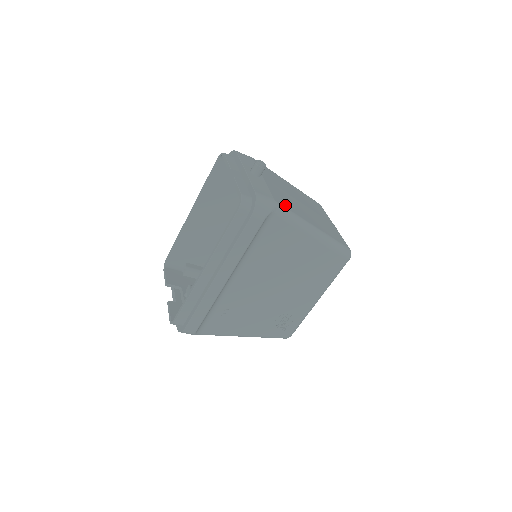
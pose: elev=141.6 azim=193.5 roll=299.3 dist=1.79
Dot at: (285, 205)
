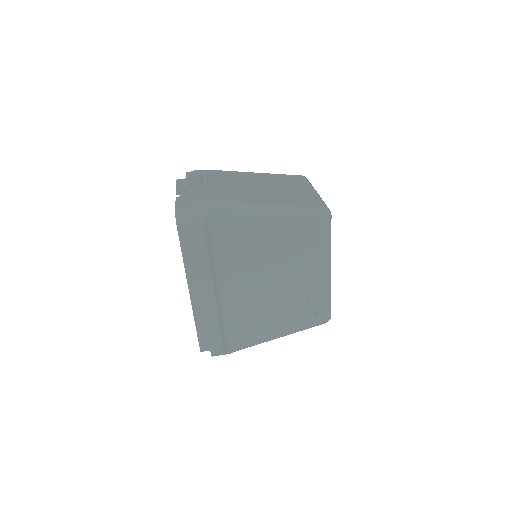
Dot at: (225, 200)
